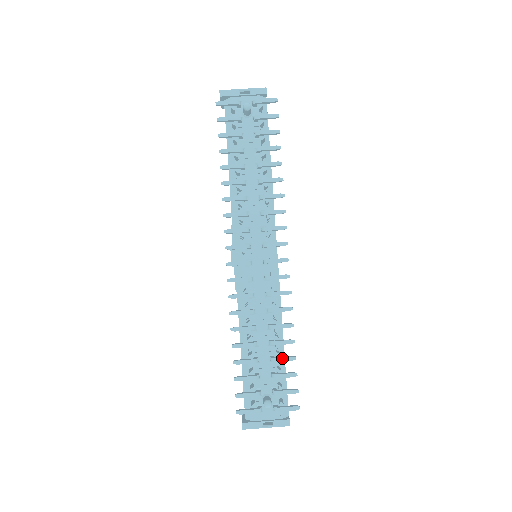
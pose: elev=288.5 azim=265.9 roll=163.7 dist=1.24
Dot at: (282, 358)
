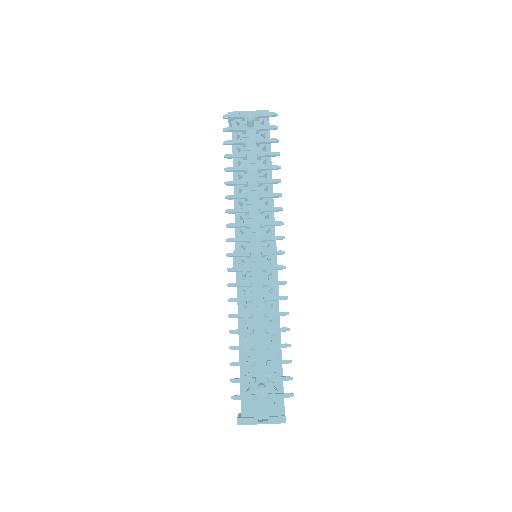
Dot at: (277, 345)
